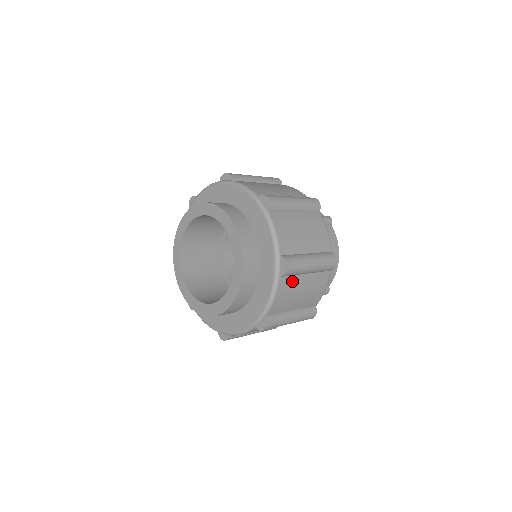
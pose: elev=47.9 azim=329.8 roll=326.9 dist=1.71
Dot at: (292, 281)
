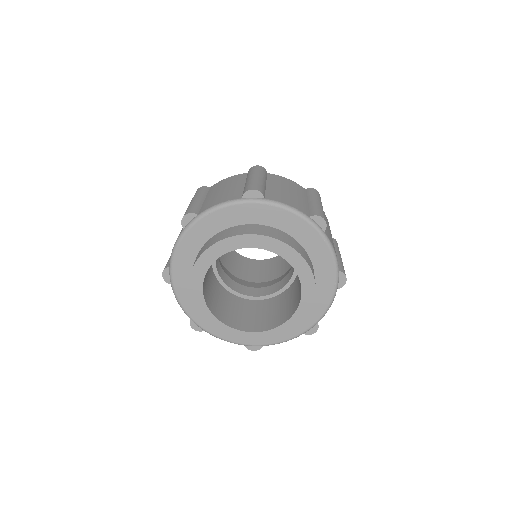
Dot at: occluded
